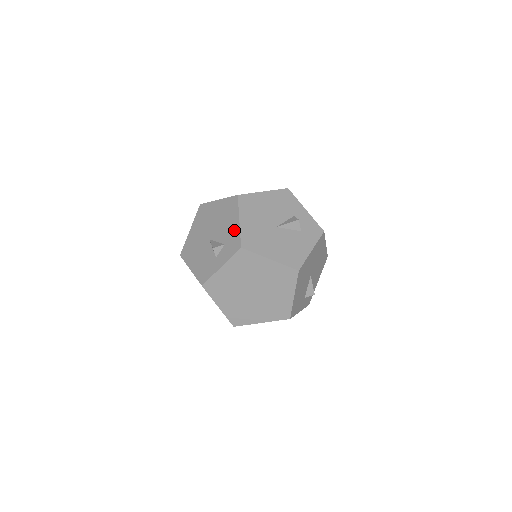
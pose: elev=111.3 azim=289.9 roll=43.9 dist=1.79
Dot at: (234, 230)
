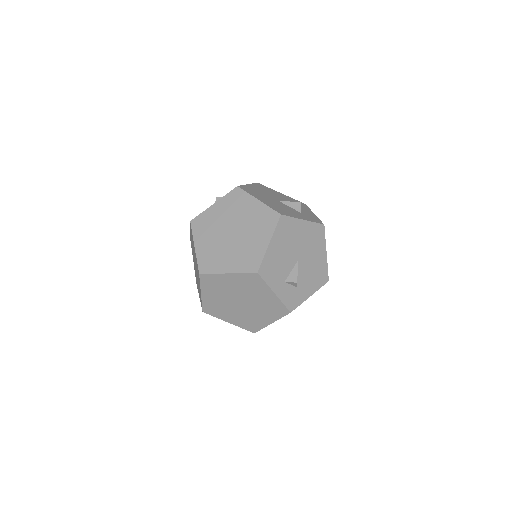
Dot at: occluded
